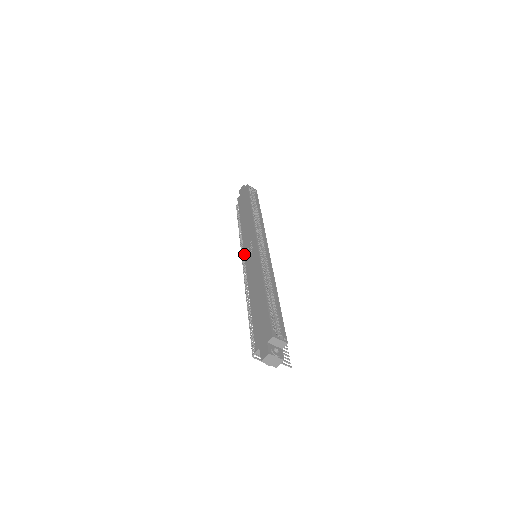
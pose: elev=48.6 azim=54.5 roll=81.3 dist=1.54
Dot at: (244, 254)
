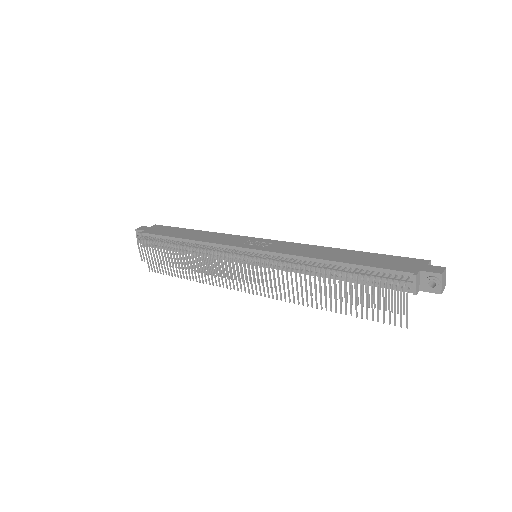
Dot at: (246, 247)
